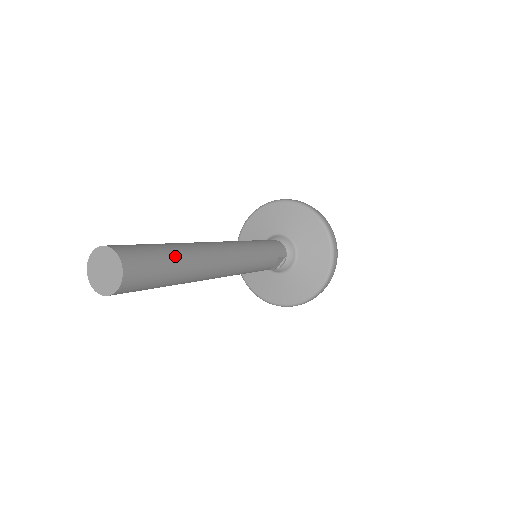
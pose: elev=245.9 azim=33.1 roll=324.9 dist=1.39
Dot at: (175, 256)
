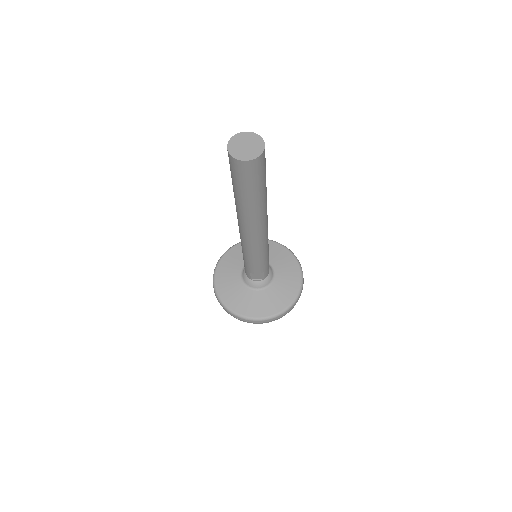
Dot at: (265, 189)
